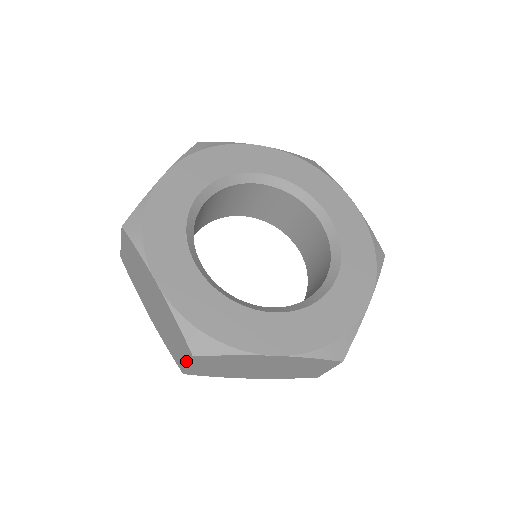
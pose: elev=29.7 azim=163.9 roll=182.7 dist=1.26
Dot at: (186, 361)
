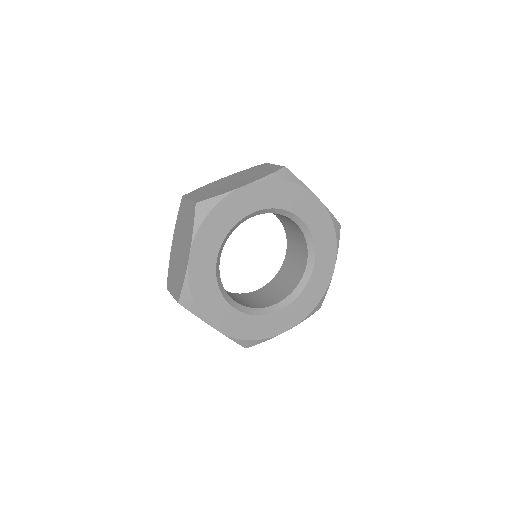
Dot at: occluded
